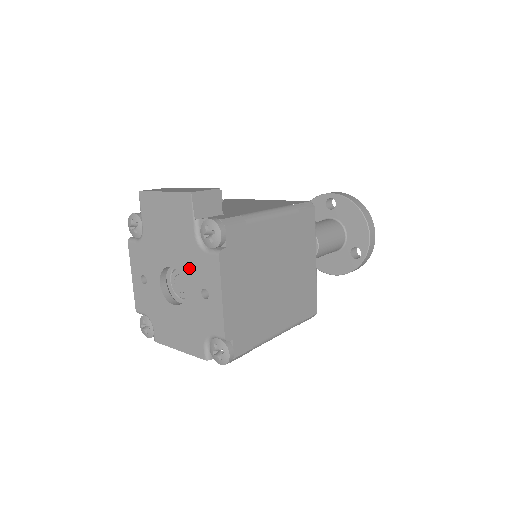
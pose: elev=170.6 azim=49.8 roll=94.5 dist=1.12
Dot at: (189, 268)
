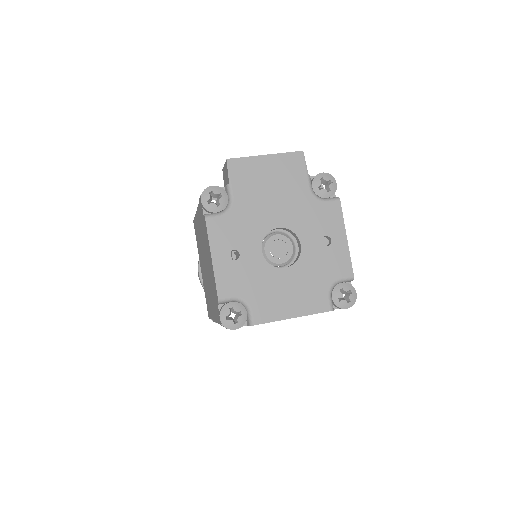
Dot at: (305, 222)
